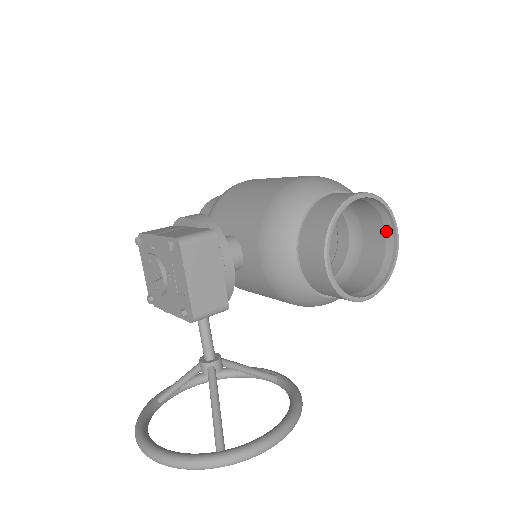
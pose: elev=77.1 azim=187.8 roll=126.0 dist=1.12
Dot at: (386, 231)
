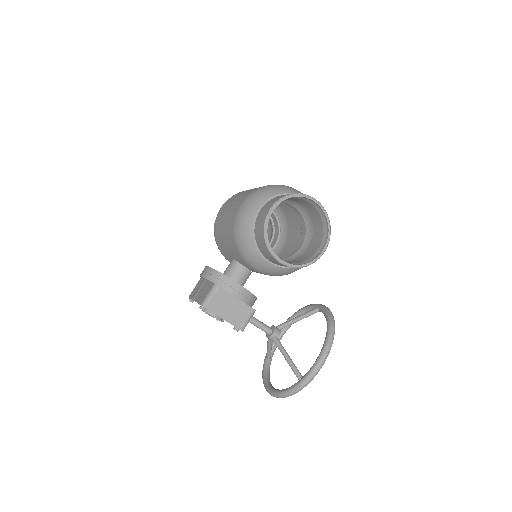
Dot at: (308, 202)
